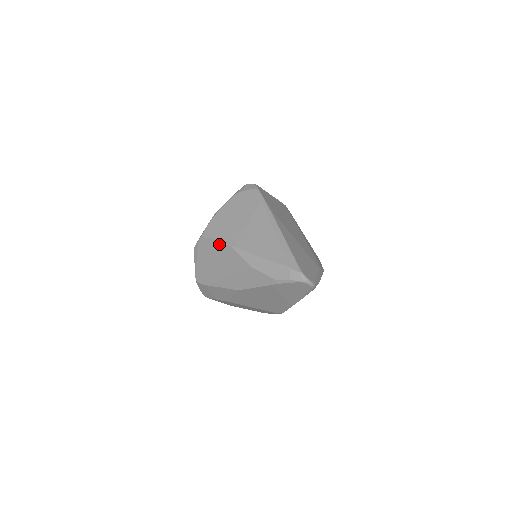
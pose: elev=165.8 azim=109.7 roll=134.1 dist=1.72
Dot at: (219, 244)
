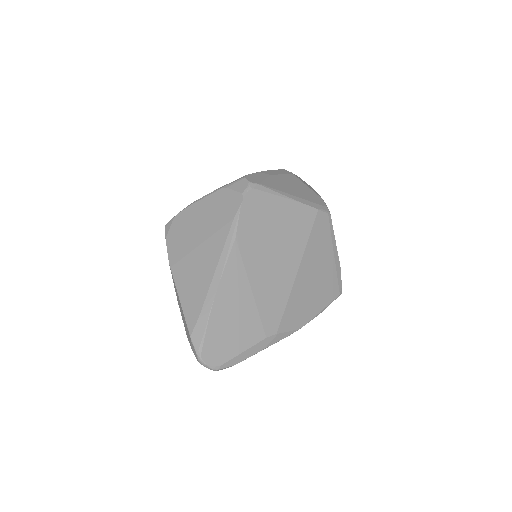
Dot at: (168, 250)
